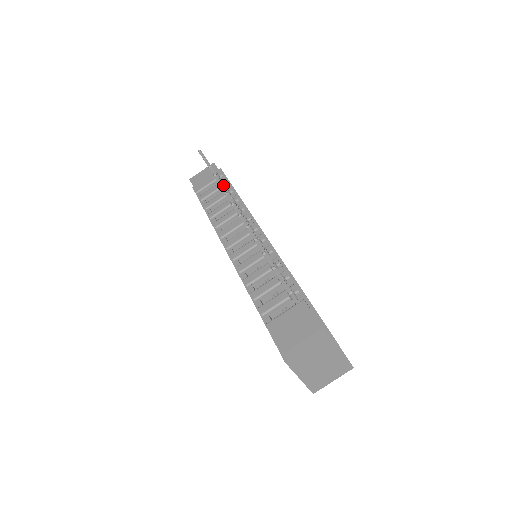
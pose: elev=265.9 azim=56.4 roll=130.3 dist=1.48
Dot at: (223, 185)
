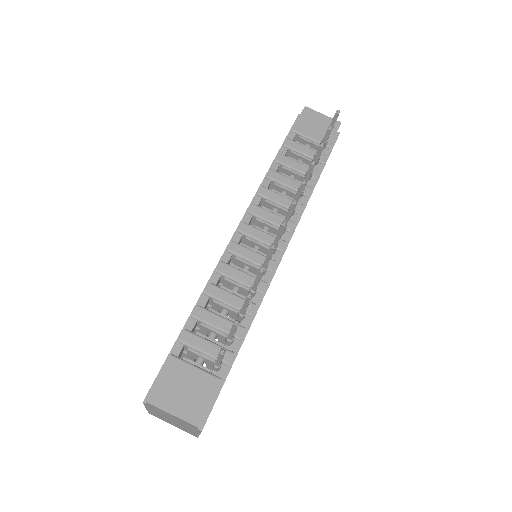
Dot at: occluded
